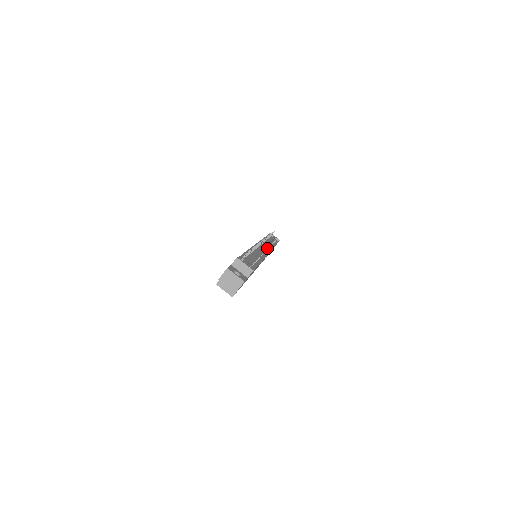
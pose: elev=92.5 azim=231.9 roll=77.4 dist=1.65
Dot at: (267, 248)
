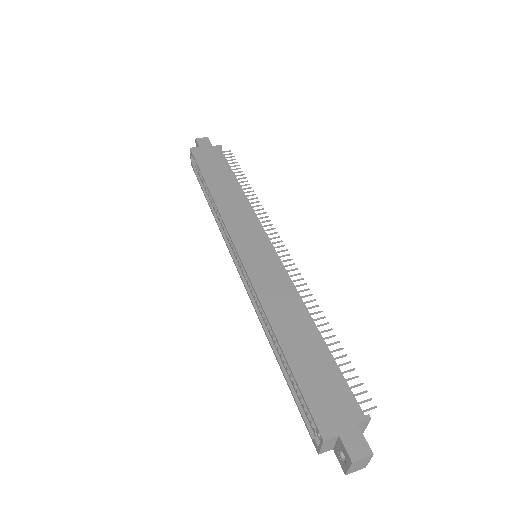
Dot at: occluded
